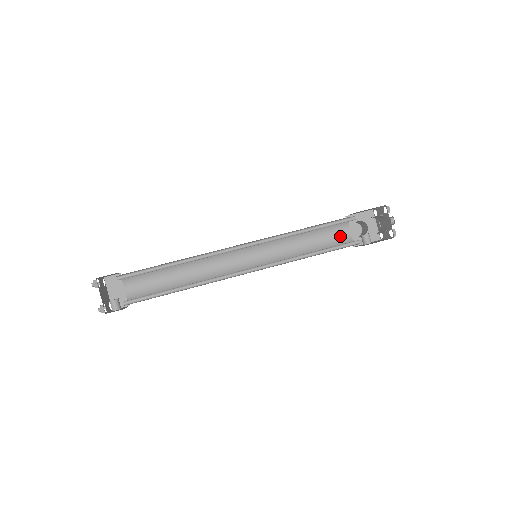
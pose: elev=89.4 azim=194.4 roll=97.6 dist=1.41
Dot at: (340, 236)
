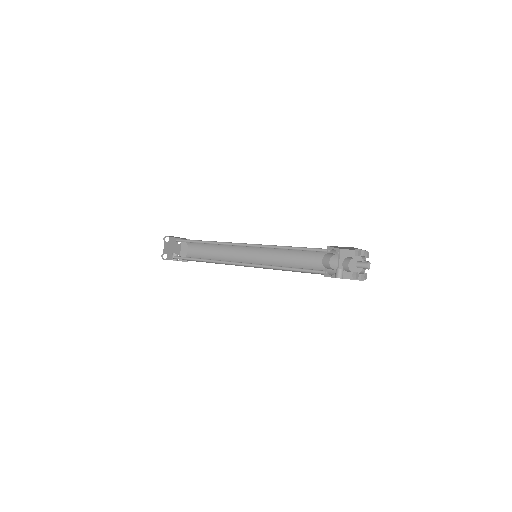
Dot at: occluded
